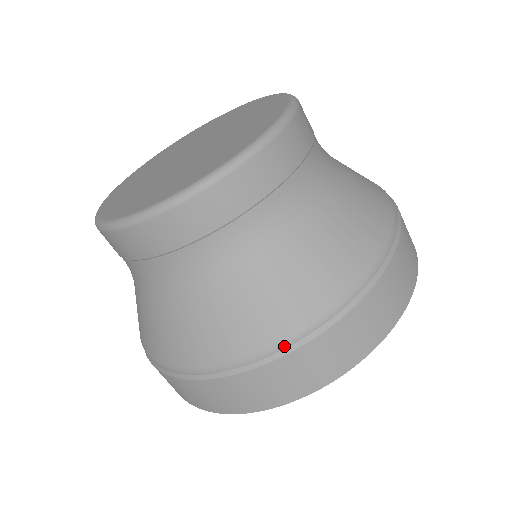
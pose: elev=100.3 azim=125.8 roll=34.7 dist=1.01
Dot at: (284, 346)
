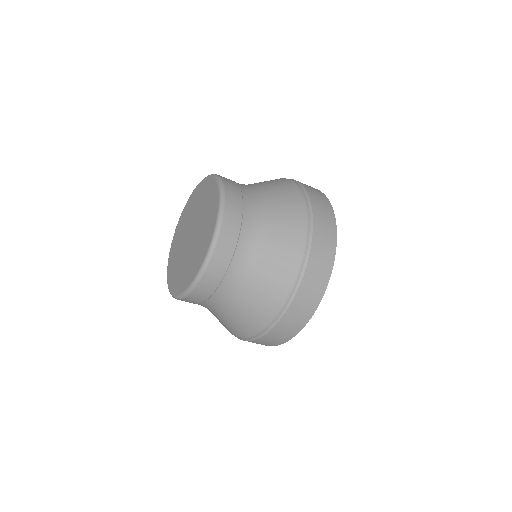
Dot at: (306, 246)
